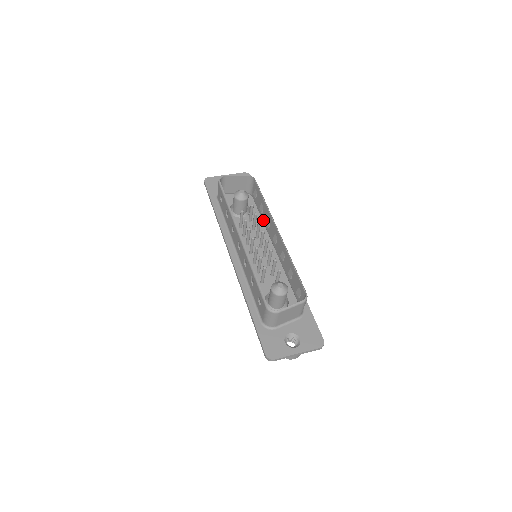
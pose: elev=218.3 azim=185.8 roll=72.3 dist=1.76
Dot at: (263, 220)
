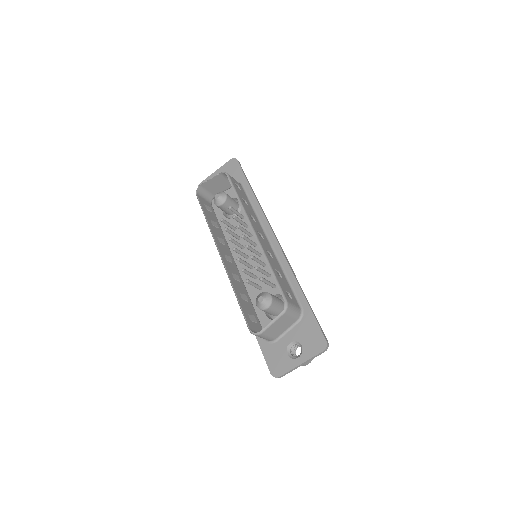
Dot at: occluded
